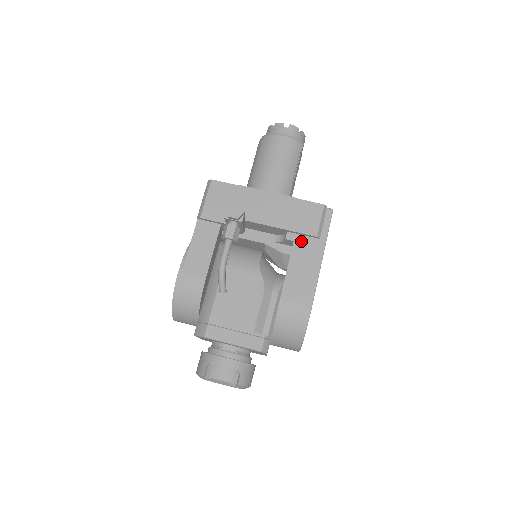
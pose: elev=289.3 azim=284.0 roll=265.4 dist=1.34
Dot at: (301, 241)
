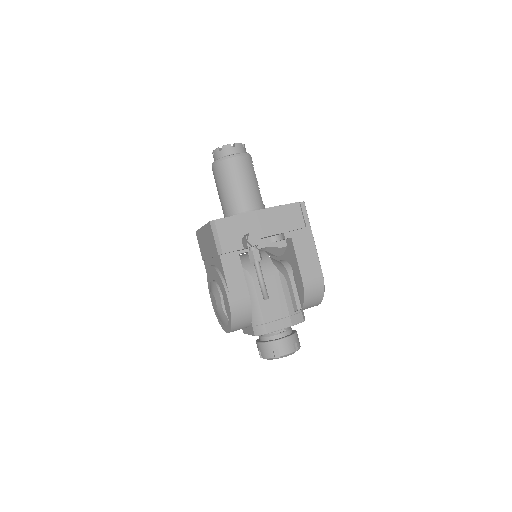
Dot at: (296, 235)
